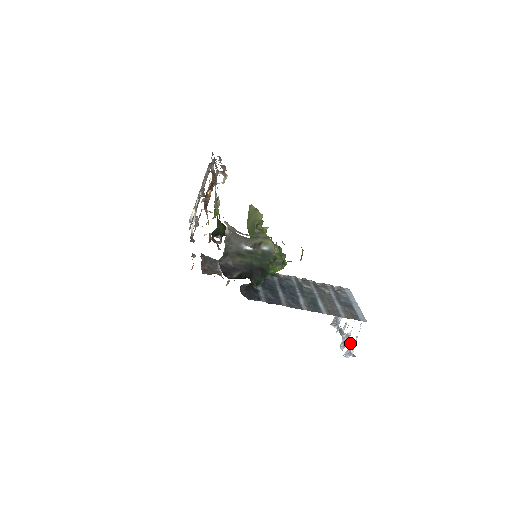
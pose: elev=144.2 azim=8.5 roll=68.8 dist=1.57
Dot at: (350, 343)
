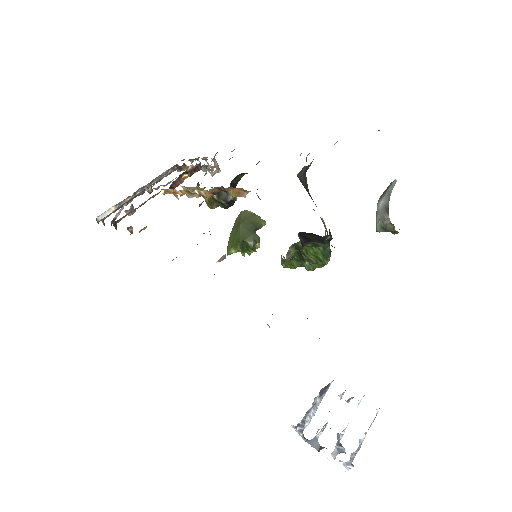
Dot at: occluded
